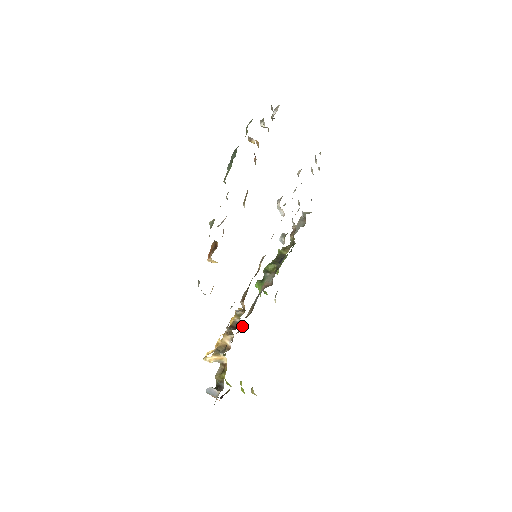
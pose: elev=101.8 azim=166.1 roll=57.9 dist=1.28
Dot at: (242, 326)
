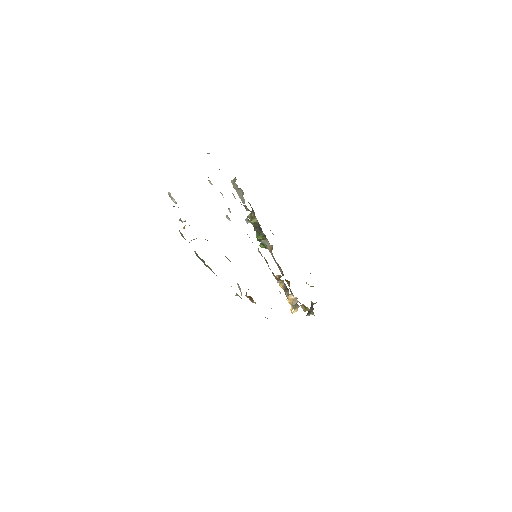
Dot at: (287, 281)
